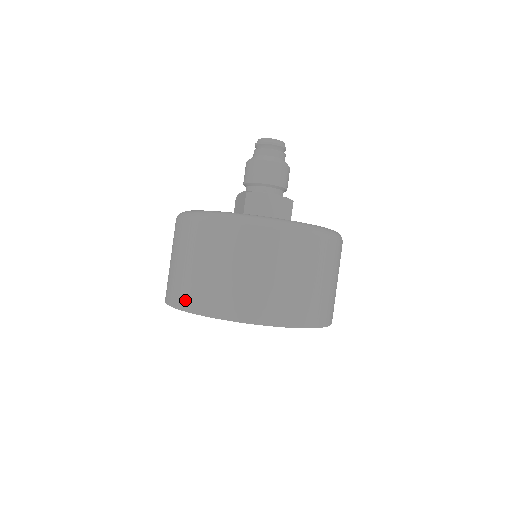
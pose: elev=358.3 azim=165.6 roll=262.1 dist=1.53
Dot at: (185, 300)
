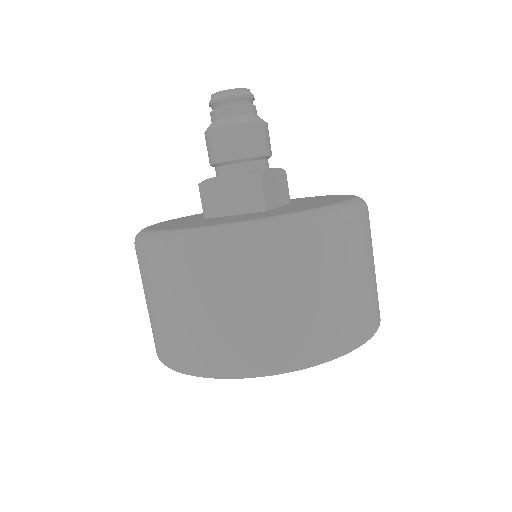
Dot at: (292, 356)
